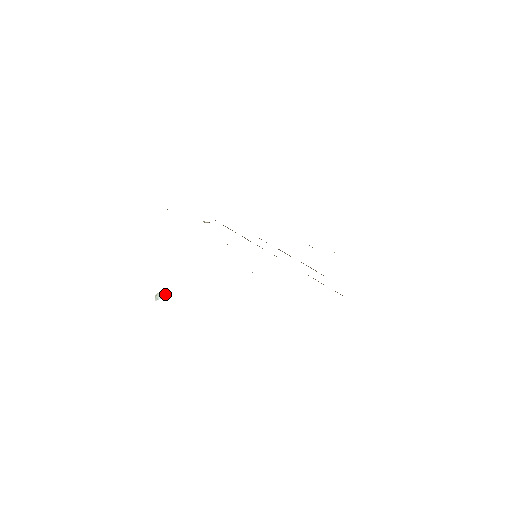
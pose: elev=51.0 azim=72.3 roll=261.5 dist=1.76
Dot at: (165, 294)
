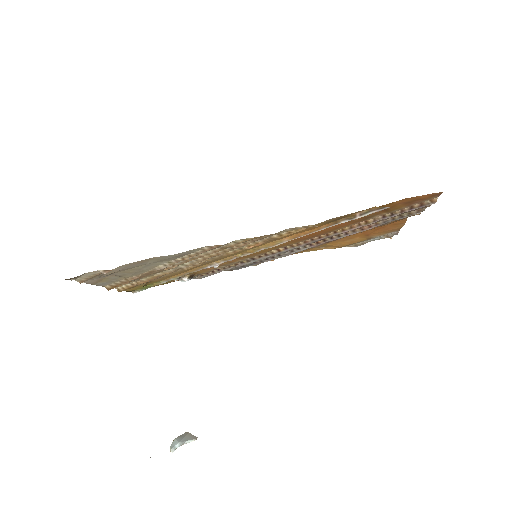
Dot at: (187, 438)
